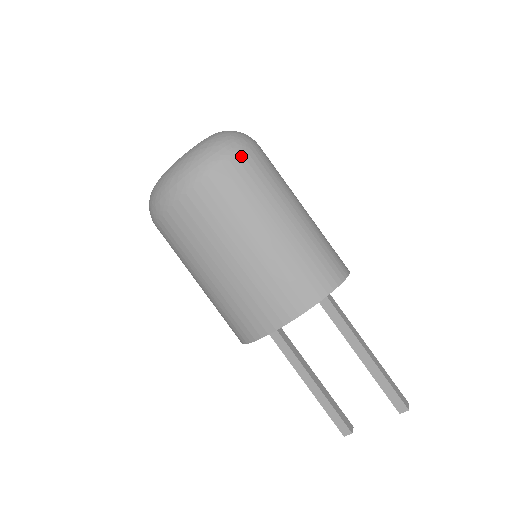
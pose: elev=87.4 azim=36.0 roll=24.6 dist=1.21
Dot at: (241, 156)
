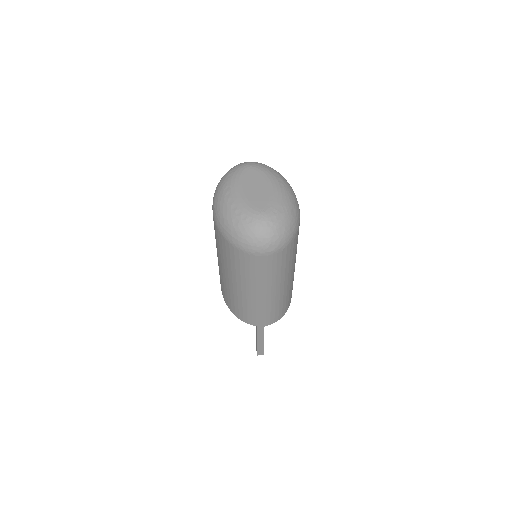
Dot at: (243, 254)
